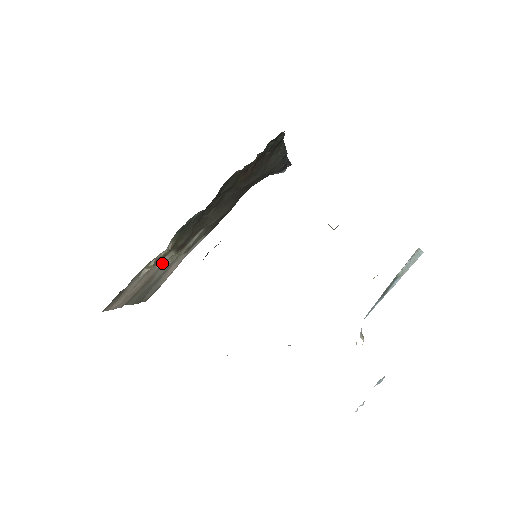
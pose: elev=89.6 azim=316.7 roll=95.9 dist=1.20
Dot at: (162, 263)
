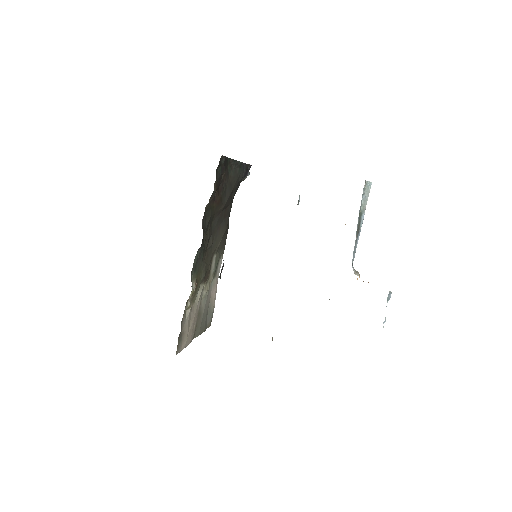
Dot at: (199, 297)
